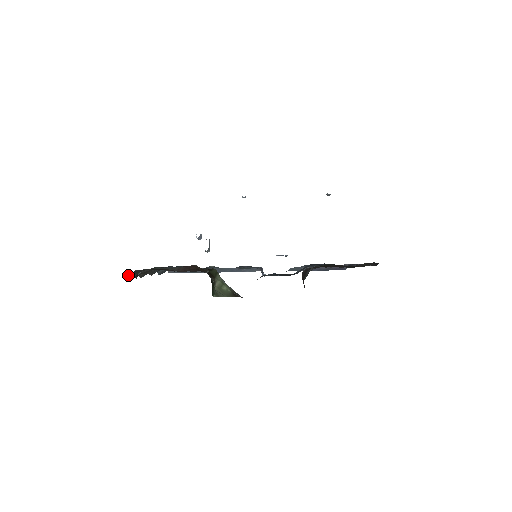
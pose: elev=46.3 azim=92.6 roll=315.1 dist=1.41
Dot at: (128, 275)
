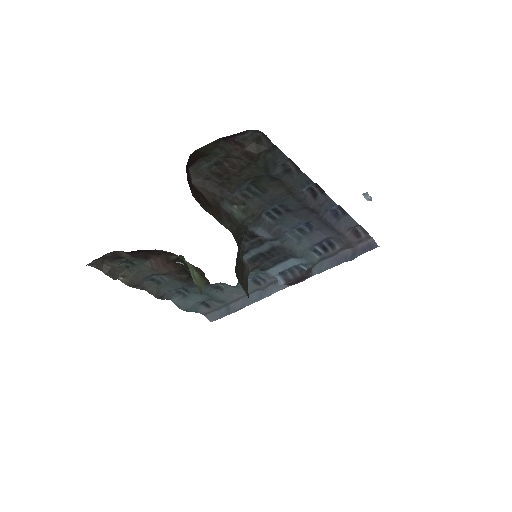
Dot at: (94, 267)
